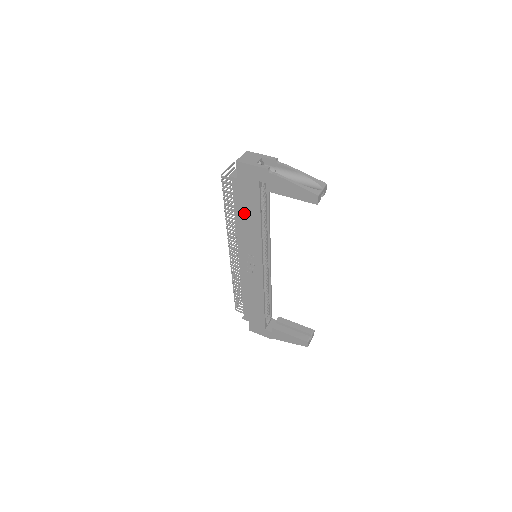
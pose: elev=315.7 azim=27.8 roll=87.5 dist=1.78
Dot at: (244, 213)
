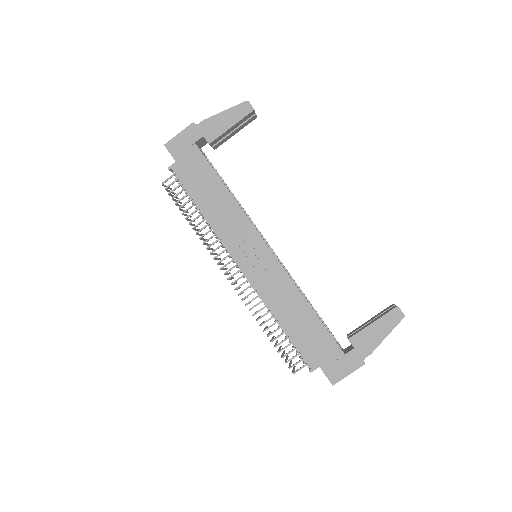
Dot at: (205, 195)
